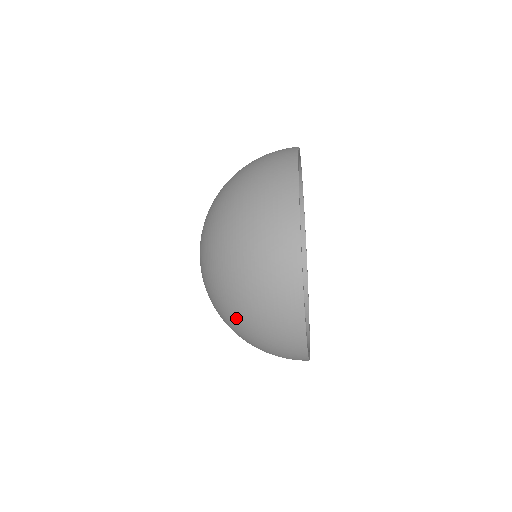
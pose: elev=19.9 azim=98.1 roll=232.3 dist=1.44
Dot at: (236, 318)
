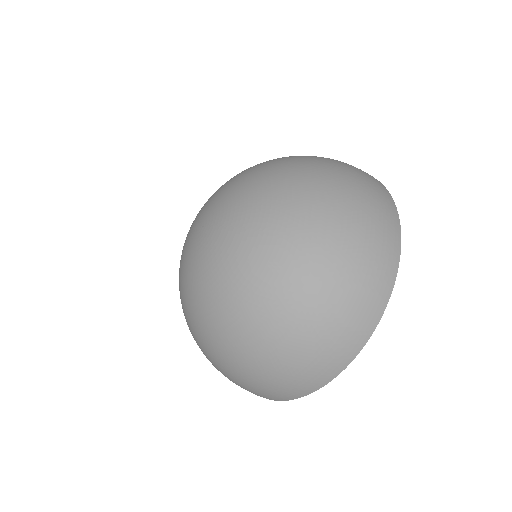
Dot at: (308, 256)
